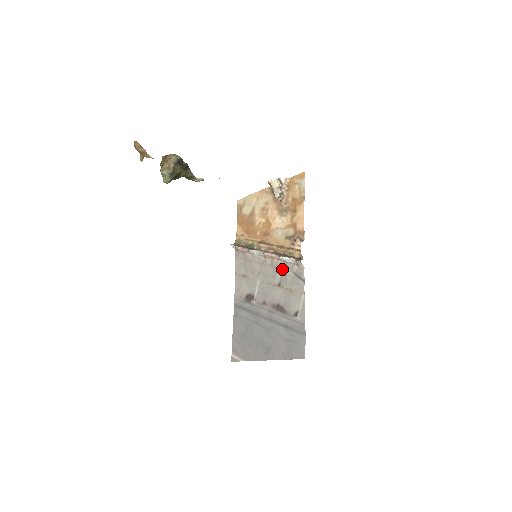
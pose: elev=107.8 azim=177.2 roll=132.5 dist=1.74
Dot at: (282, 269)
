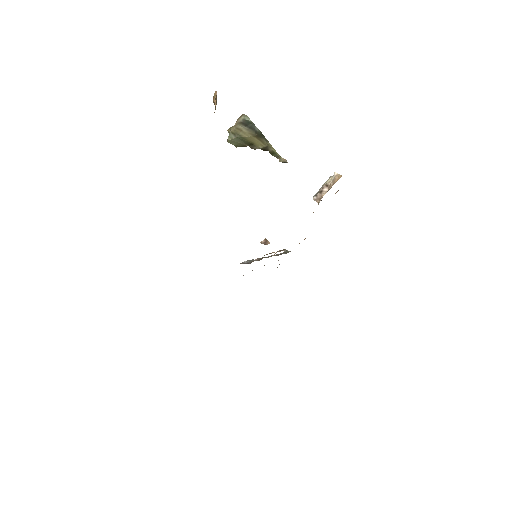
Dot at: occluded
